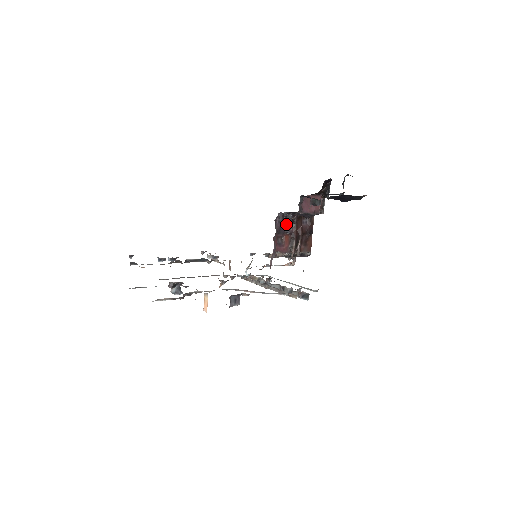
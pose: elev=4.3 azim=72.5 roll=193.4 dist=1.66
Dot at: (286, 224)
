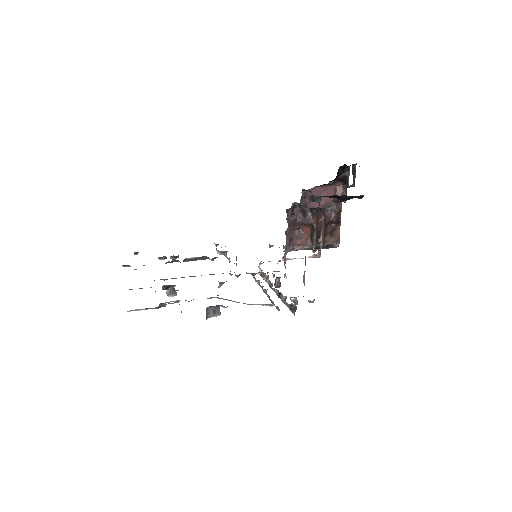
Dot at: (303, 215)
